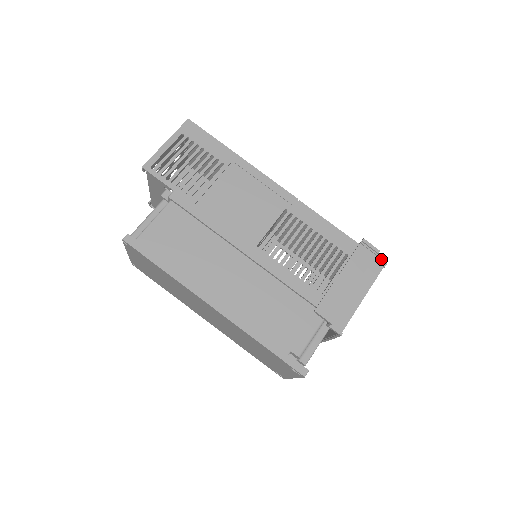
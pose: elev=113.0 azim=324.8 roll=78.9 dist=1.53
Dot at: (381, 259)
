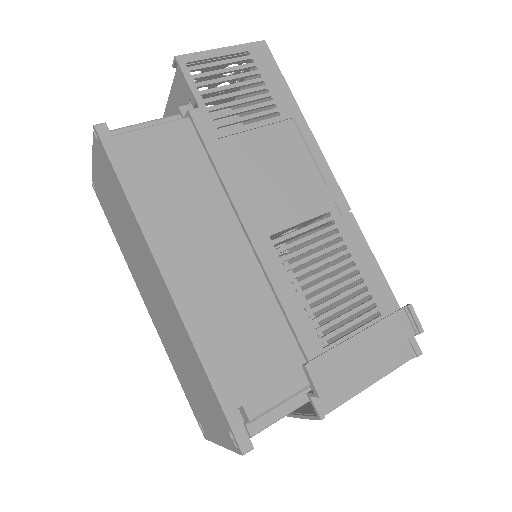
Dot at: (417, 344)
